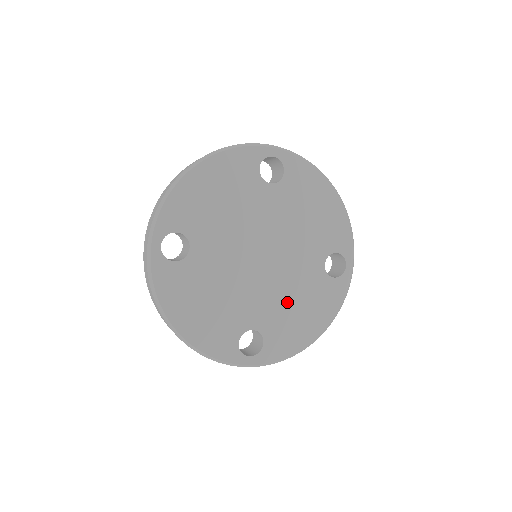
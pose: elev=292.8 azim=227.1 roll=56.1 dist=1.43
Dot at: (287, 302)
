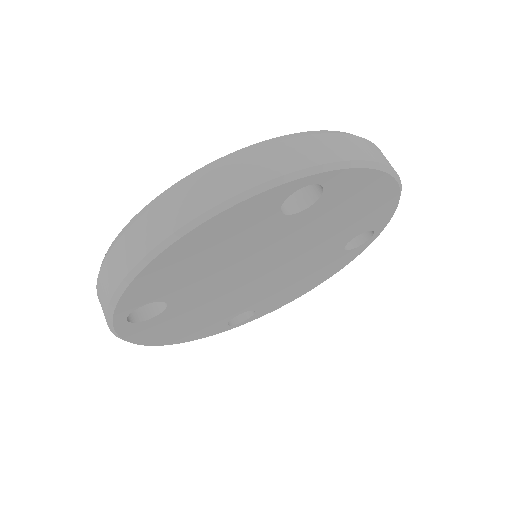
Dot at: (288, 284)
